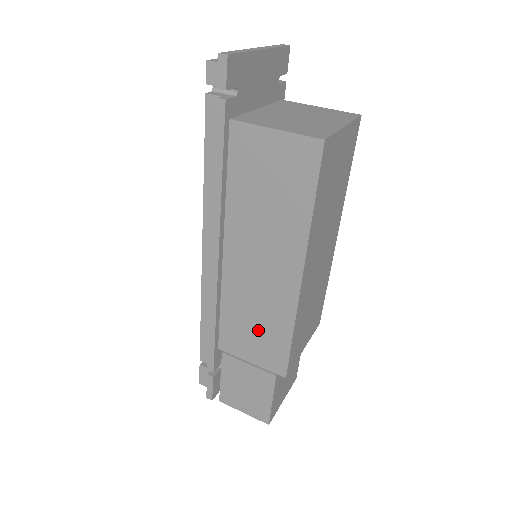
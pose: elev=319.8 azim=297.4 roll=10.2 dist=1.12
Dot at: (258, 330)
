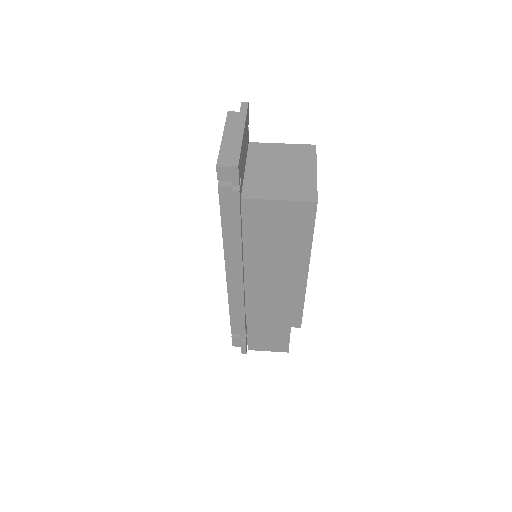
Dot at: (277, 308)
